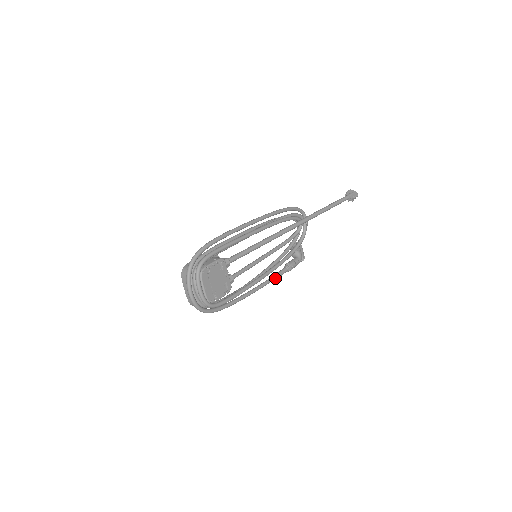
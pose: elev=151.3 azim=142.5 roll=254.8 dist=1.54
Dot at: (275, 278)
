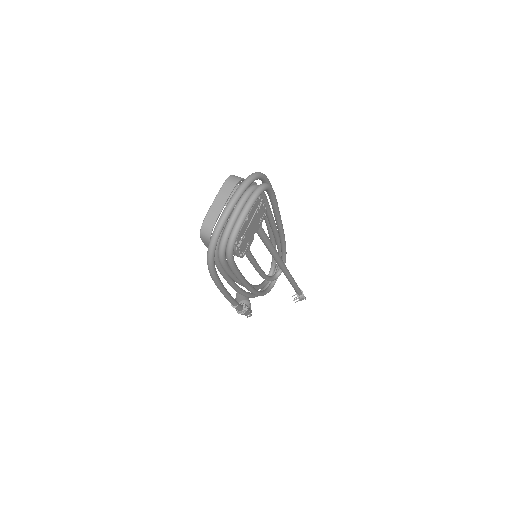
Dot at: (236, 304)
